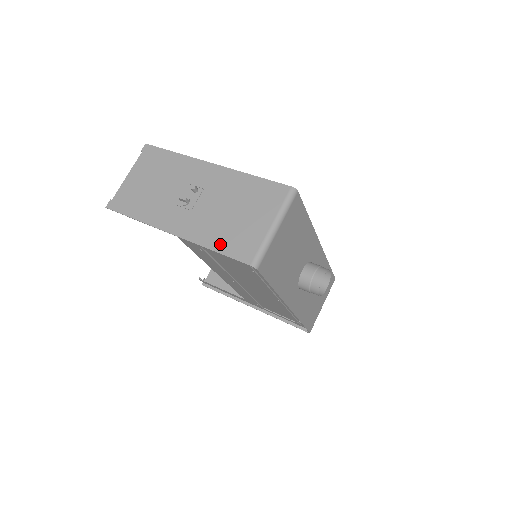
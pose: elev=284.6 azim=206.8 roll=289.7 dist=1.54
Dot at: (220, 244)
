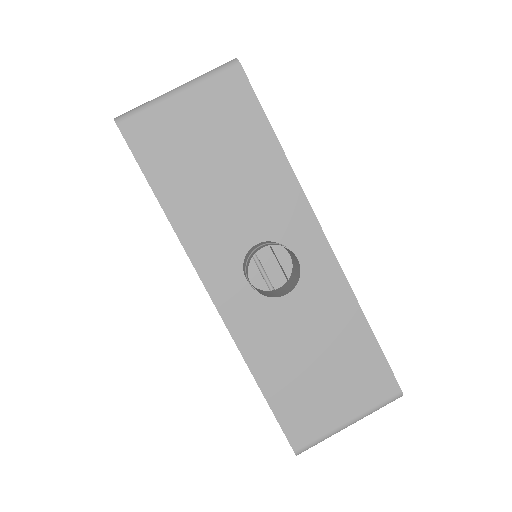
Dot at: occluded
